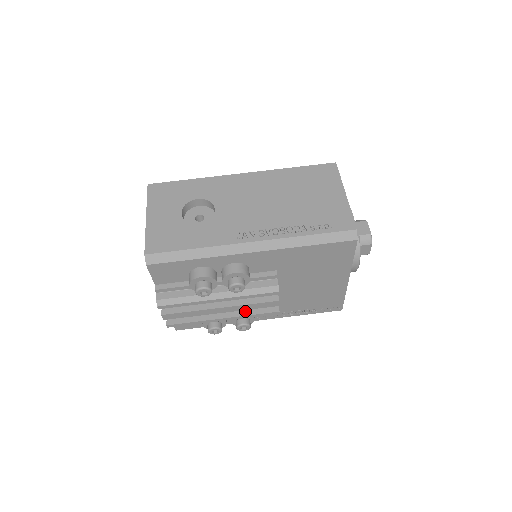
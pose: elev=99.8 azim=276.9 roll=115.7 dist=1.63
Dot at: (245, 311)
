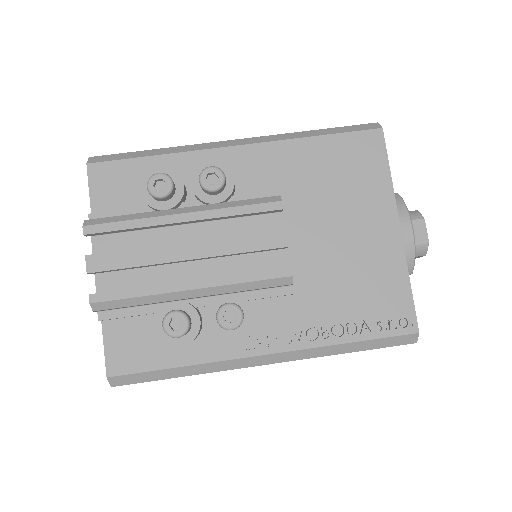
Dot at: (232, 275)
